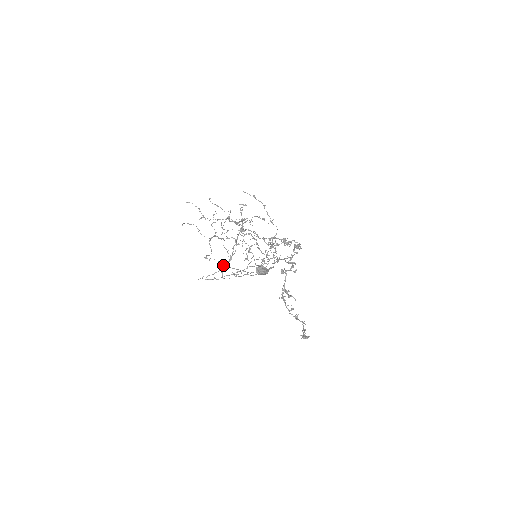
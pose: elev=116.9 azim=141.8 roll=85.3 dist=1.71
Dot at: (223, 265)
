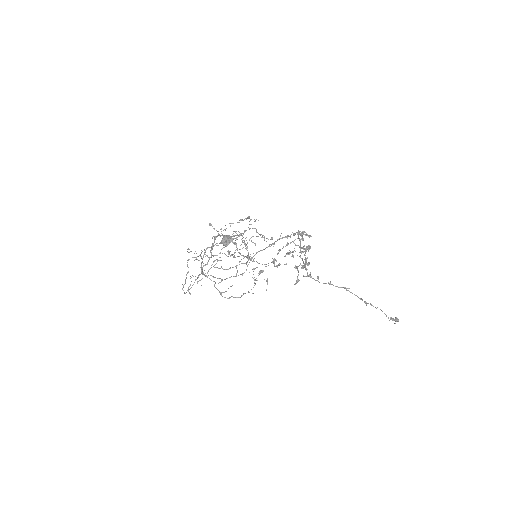
Dot at: occluded
